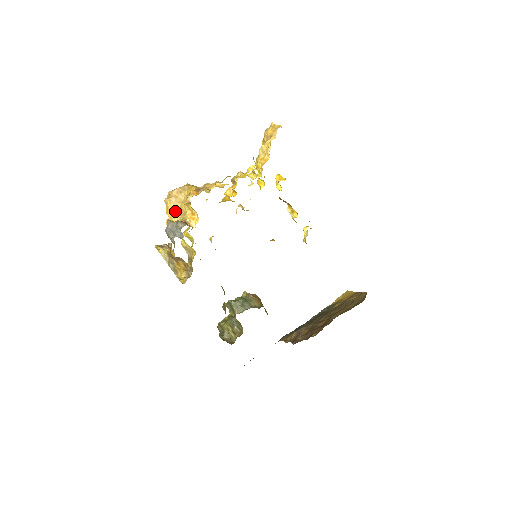
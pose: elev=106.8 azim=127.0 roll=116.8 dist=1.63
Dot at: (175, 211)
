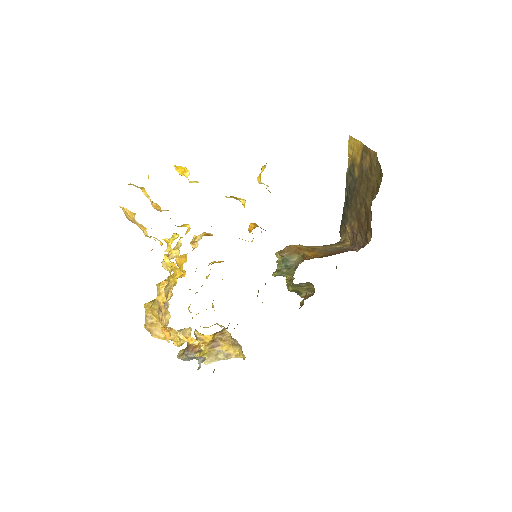
Dot at: occluded
